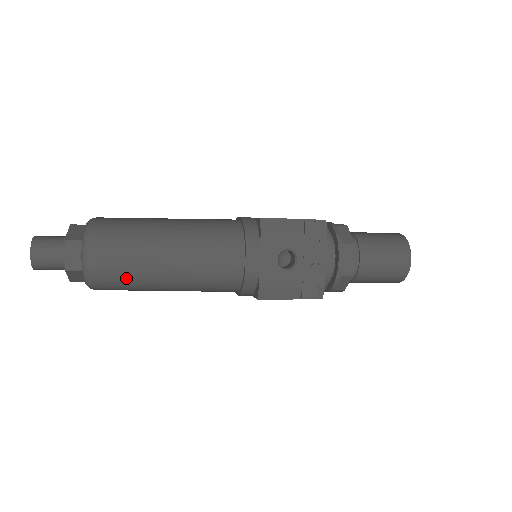
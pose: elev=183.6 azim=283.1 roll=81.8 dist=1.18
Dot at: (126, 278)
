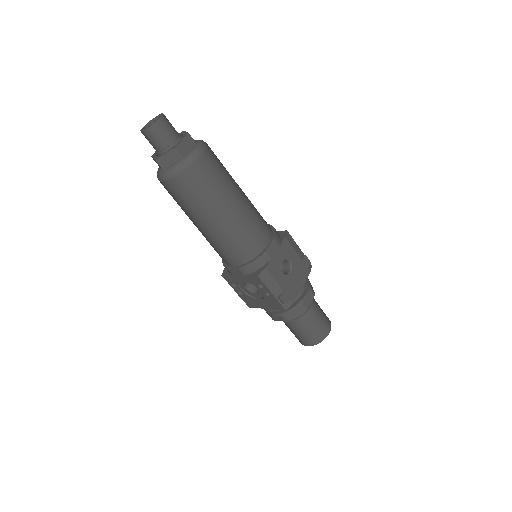
Dot at: (203, 189)
